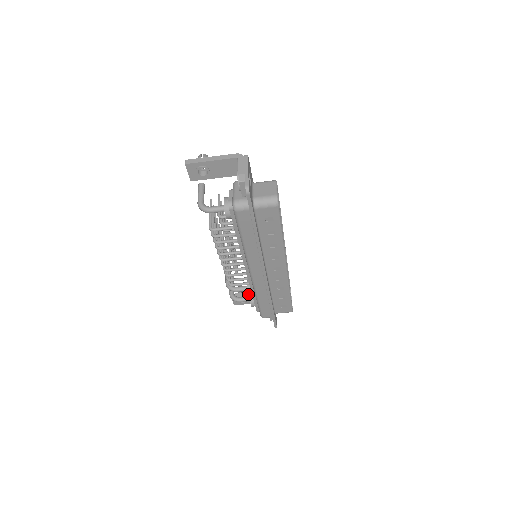
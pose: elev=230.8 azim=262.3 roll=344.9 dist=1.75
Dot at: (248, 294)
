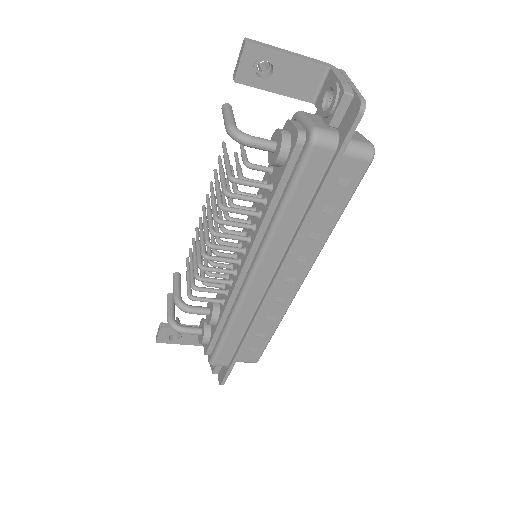
Dot at: (211, 320)
